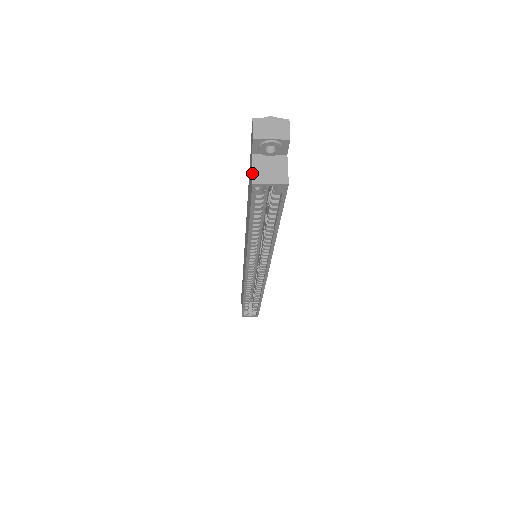
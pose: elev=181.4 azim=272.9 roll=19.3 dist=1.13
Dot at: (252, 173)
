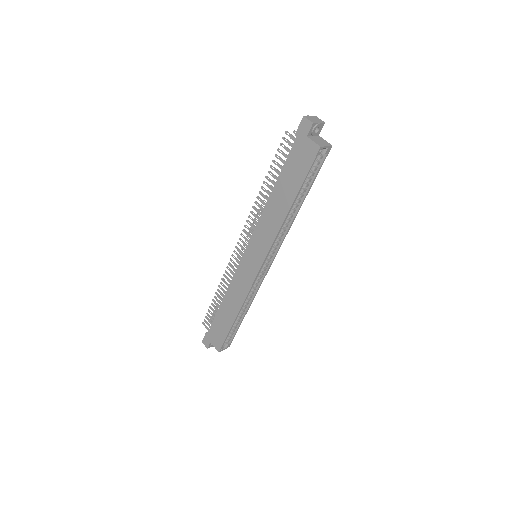
Dot at: (316, 143)
